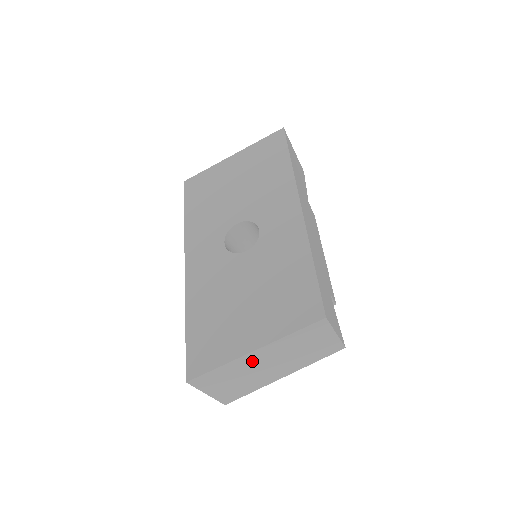
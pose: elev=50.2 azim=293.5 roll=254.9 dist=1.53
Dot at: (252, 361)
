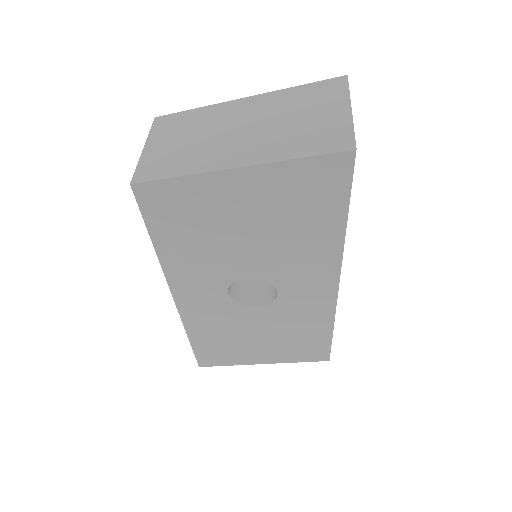
Dot at: occluded
